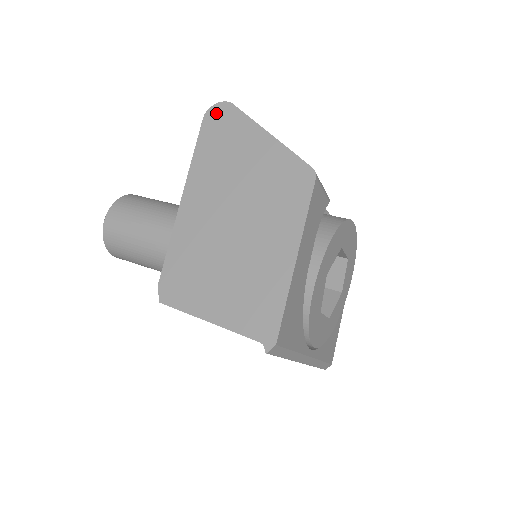
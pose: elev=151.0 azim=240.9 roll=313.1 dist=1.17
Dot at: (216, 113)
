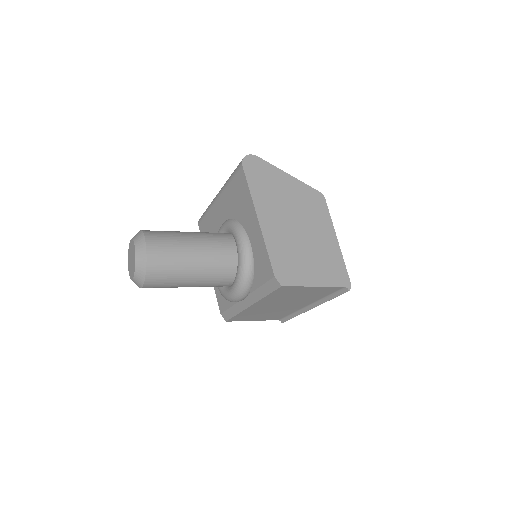
Dot at: (250, 162)
